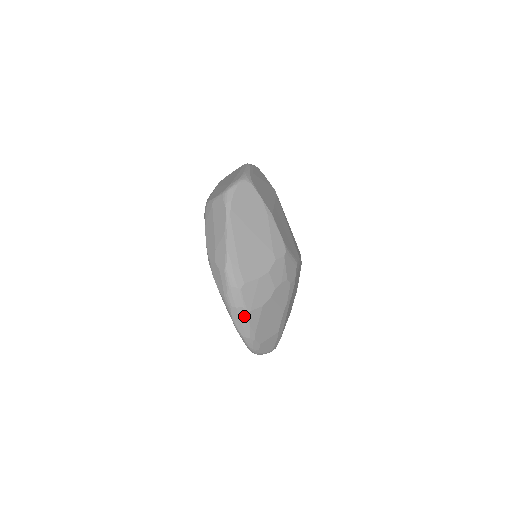
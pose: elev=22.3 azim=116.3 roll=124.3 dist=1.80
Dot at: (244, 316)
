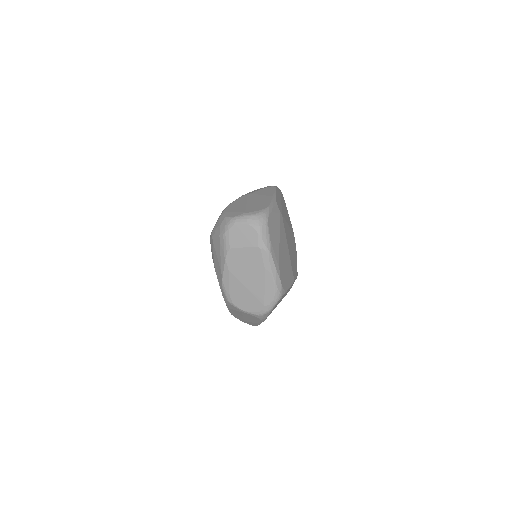
Dot at: occluded
